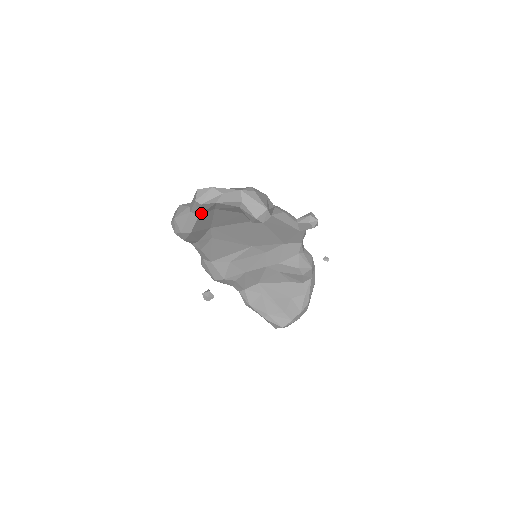
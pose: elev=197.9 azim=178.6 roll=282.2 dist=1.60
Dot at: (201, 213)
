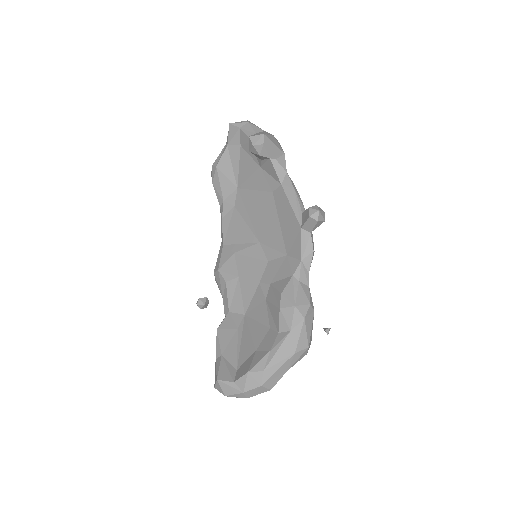
Dot at: (229, 142)
